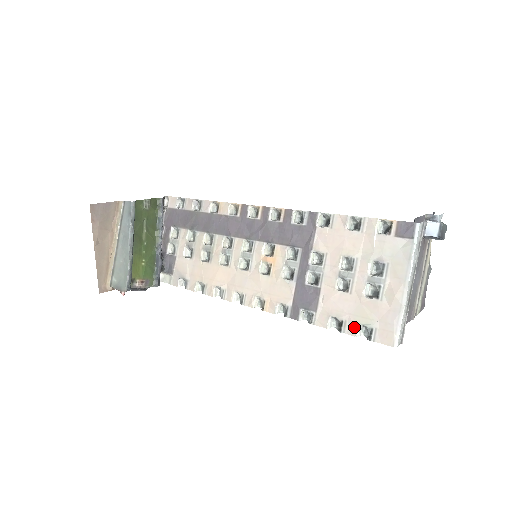
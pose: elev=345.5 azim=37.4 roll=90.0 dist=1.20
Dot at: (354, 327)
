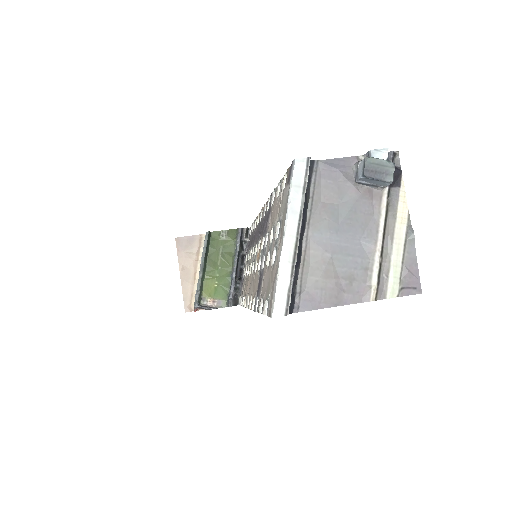
Dot at: (264, 304)
